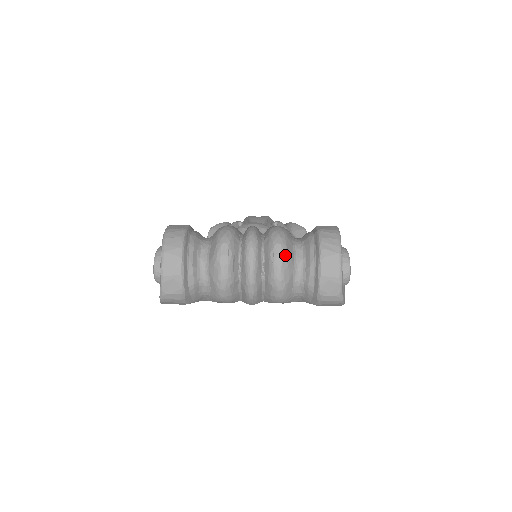
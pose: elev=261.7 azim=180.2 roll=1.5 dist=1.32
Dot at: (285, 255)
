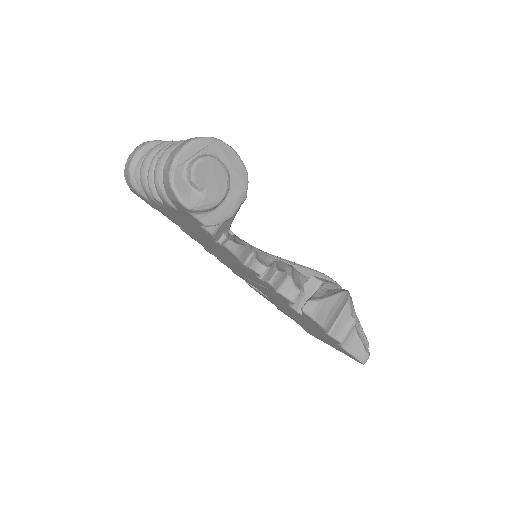
Dot at: (176, 145)
